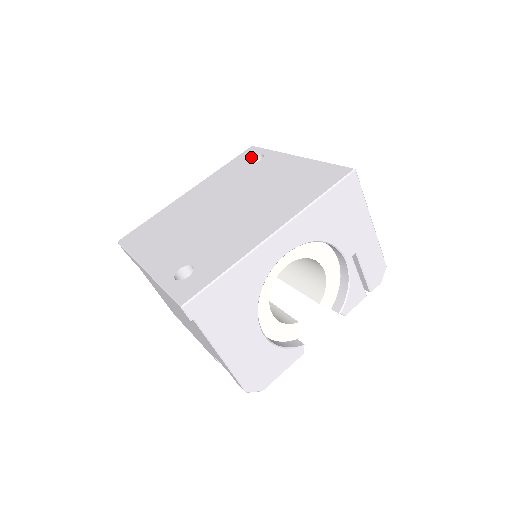
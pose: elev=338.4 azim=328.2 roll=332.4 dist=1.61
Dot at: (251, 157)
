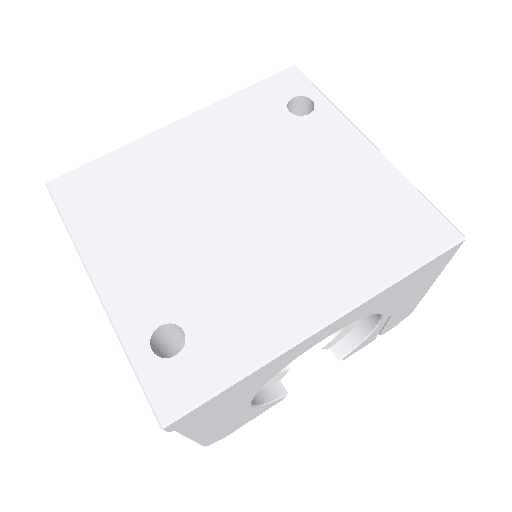
Dot at: (292, 96)
